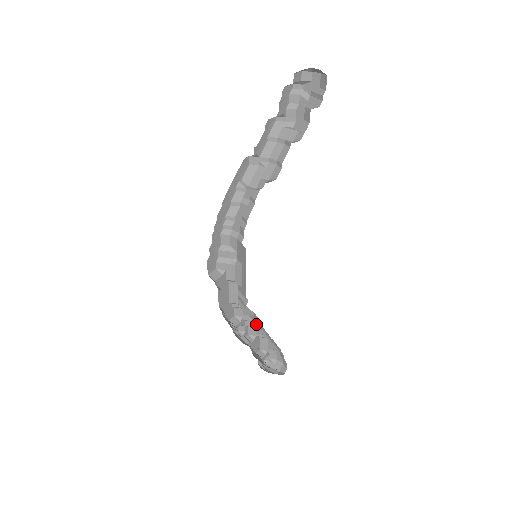
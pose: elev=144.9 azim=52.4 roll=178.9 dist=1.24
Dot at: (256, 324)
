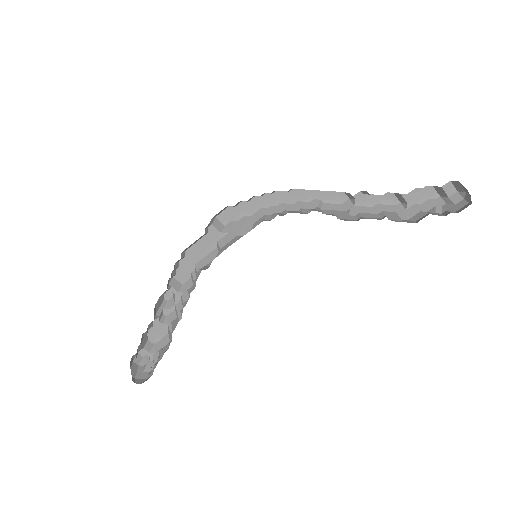
Dot at: occluded
